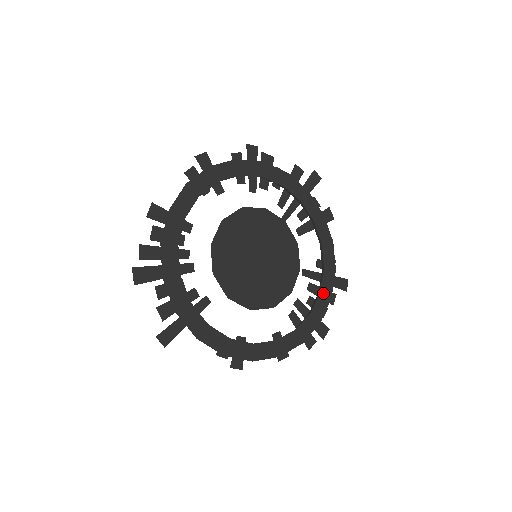
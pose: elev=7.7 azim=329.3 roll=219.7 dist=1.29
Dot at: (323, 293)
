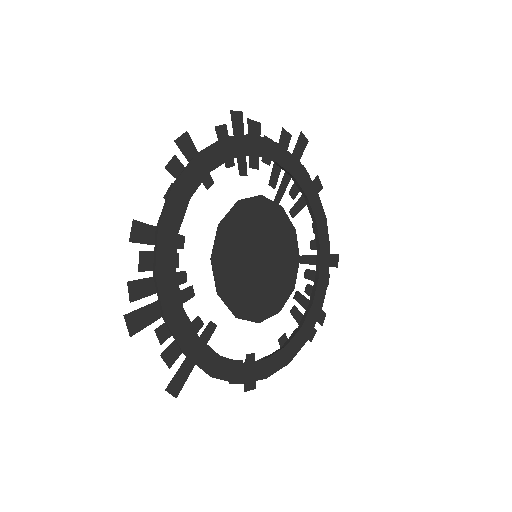
Dot at: (321, 279)
